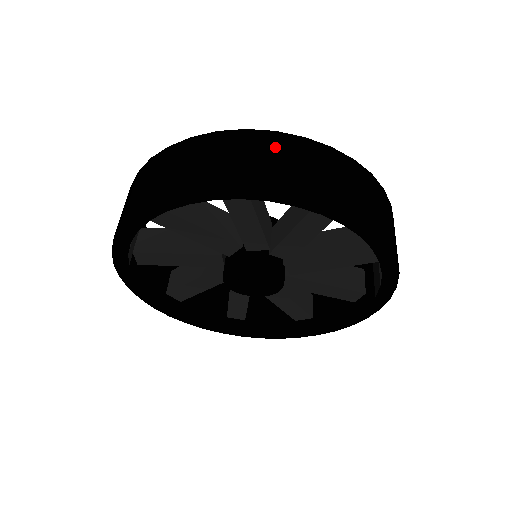
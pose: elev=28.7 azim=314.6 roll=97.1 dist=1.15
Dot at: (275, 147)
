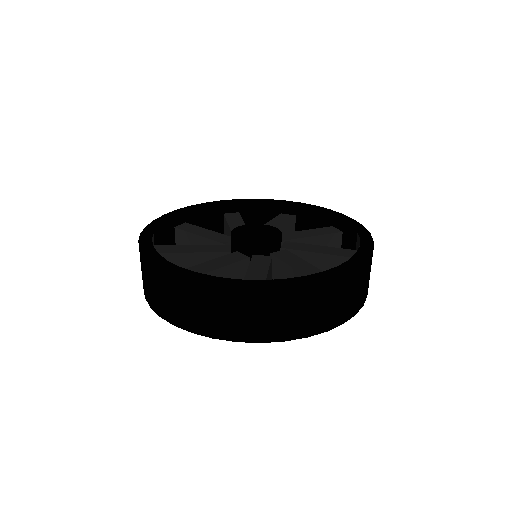
Dot at: (360, 280)
